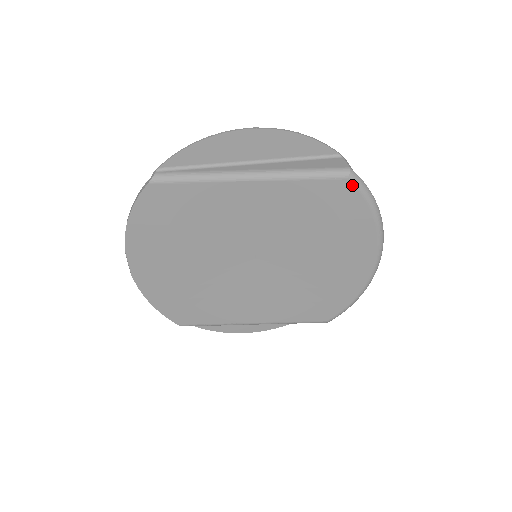
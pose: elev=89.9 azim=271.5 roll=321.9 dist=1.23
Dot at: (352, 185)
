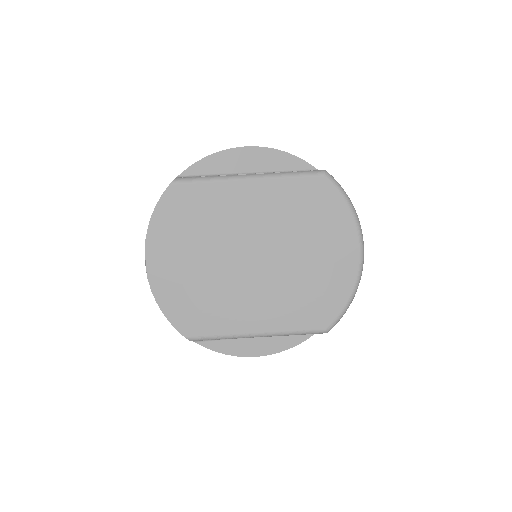
Dot at: (328, 182)
